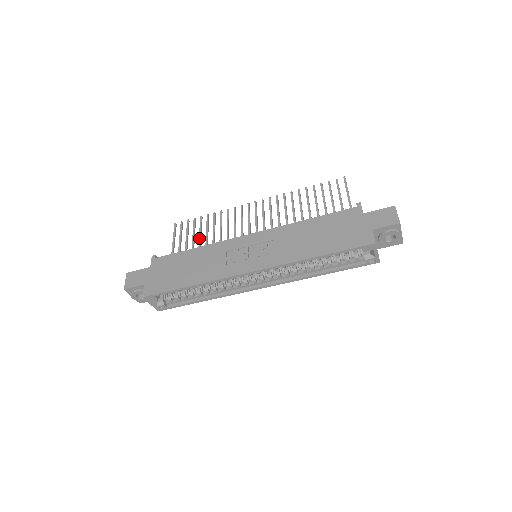
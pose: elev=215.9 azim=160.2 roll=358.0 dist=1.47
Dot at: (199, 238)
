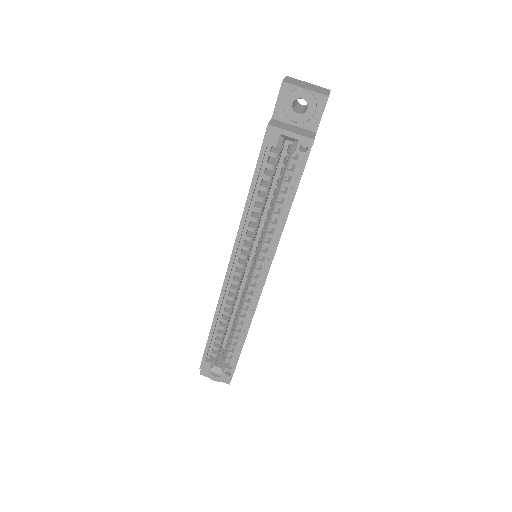
Dot at: occluded
